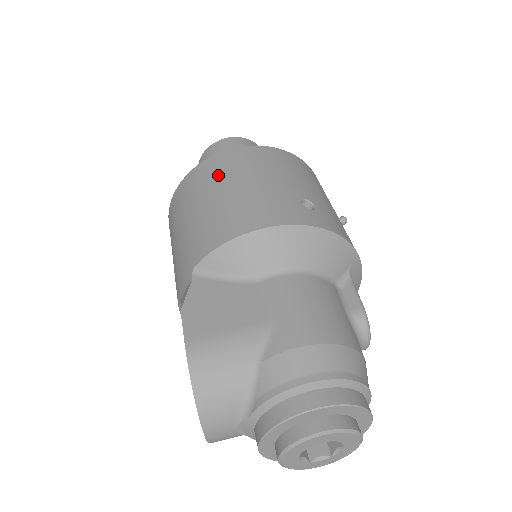
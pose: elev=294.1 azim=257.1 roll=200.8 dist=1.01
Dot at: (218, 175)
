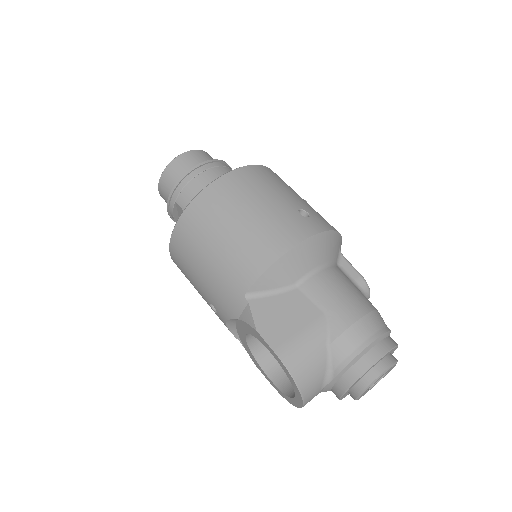
Dot at: (222, 208)
